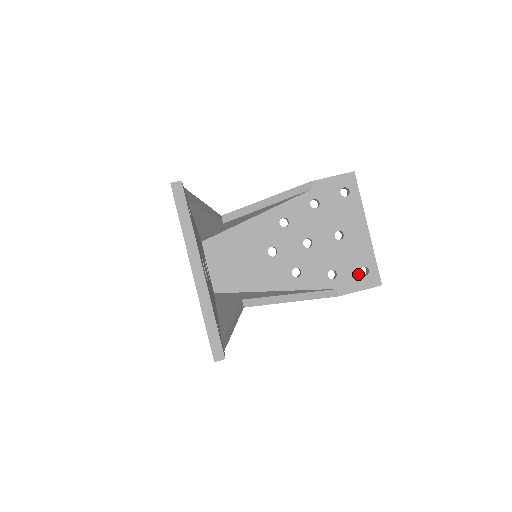
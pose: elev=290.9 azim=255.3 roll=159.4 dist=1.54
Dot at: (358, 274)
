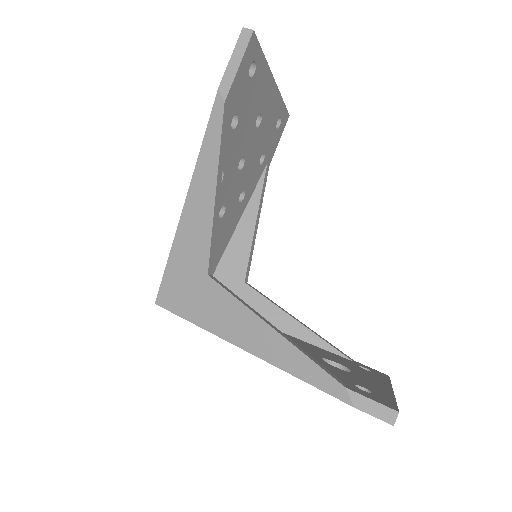
Dot at: (276, 131)
